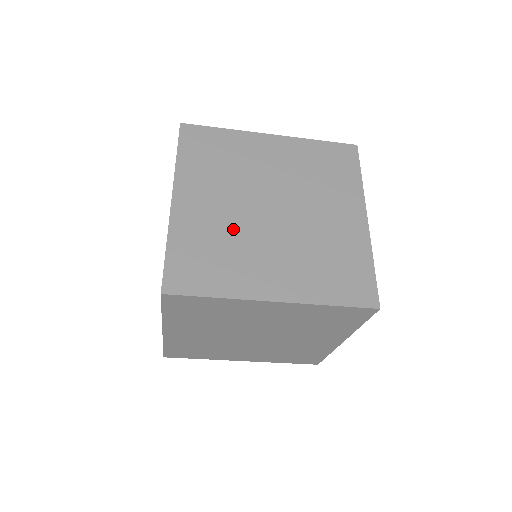
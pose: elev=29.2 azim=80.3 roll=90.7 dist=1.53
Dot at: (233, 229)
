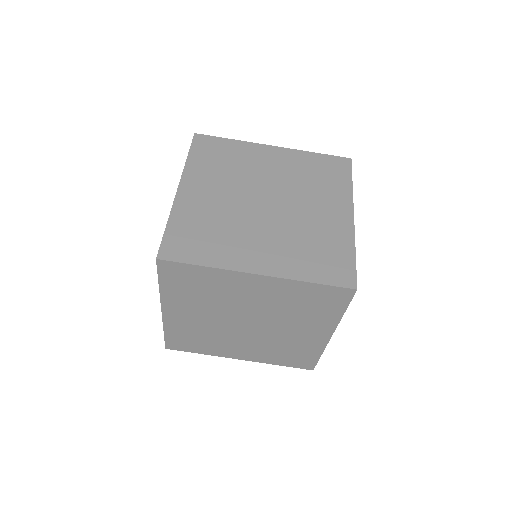
Dot at: occluded
